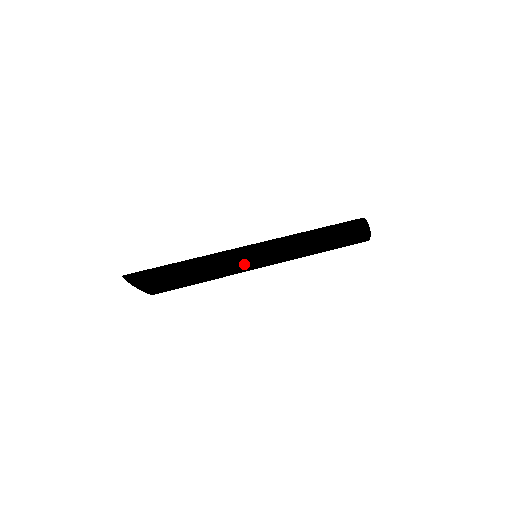
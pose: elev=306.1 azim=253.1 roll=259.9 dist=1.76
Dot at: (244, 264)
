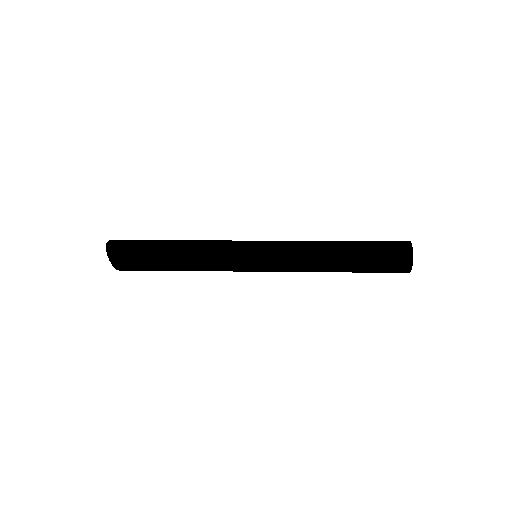
Dot at: (235, 250)
